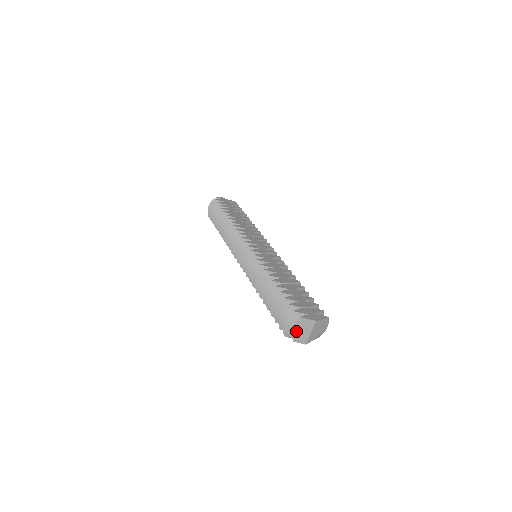
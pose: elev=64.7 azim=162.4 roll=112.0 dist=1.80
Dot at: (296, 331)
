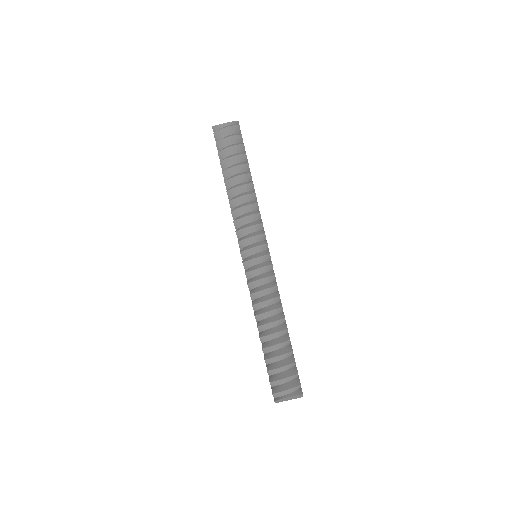
Dot at: (287, 398)
